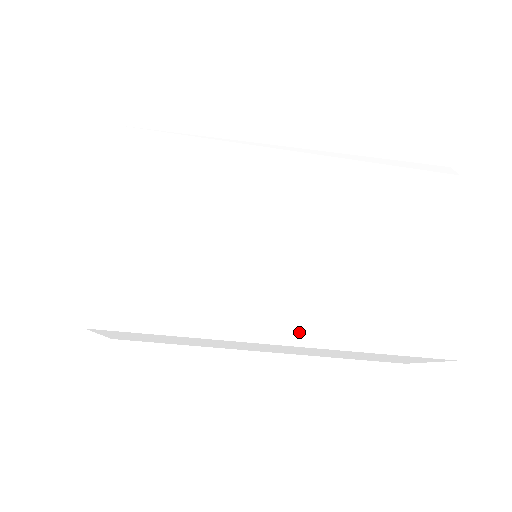
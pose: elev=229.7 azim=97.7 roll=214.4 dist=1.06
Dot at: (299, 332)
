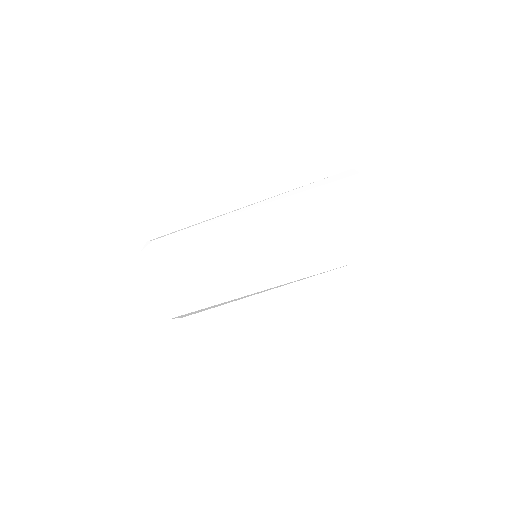
Dot at: (266, 200)
